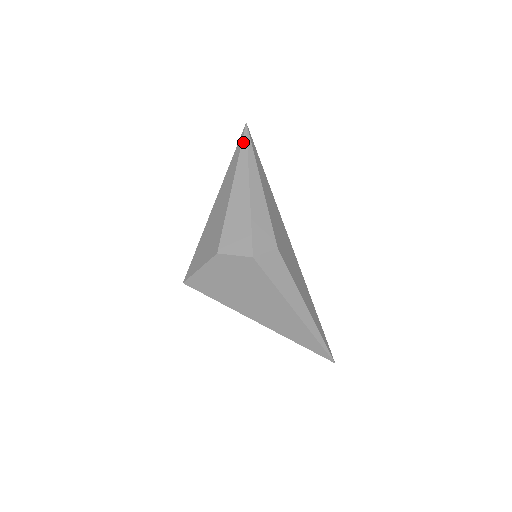
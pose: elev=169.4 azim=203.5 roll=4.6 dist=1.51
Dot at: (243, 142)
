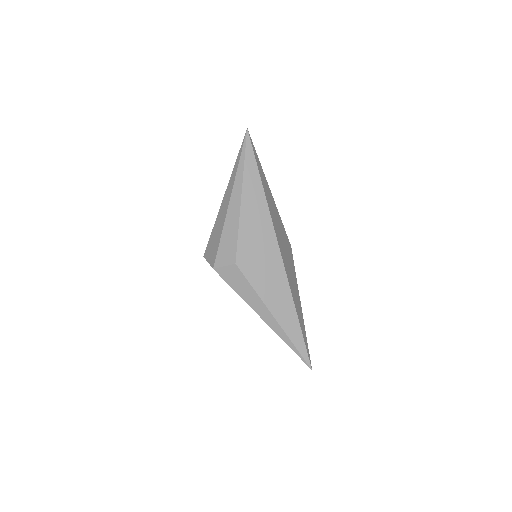
Dot at: (240, 151)
